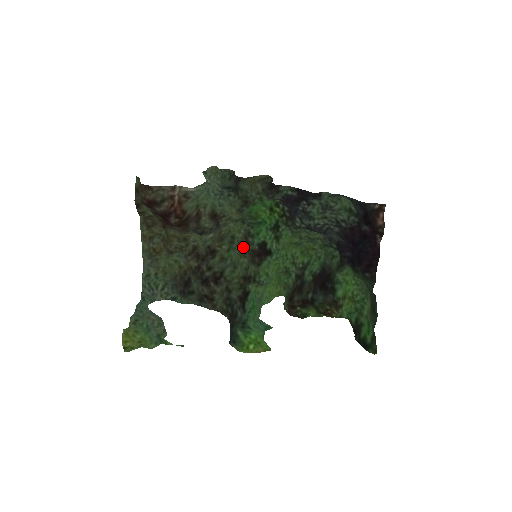
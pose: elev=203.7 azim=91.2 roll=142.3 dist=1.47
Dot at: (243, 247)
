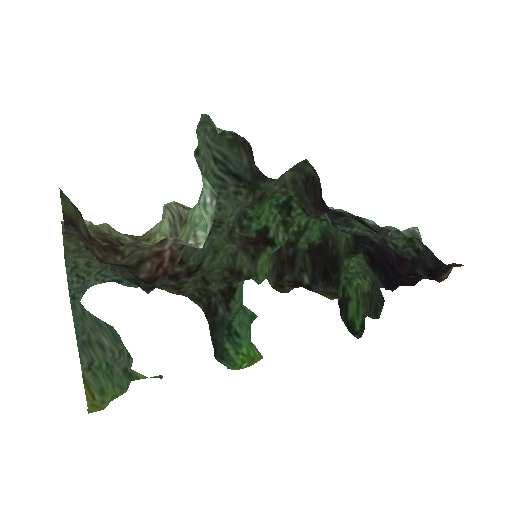
Dot at: (234, 233)
